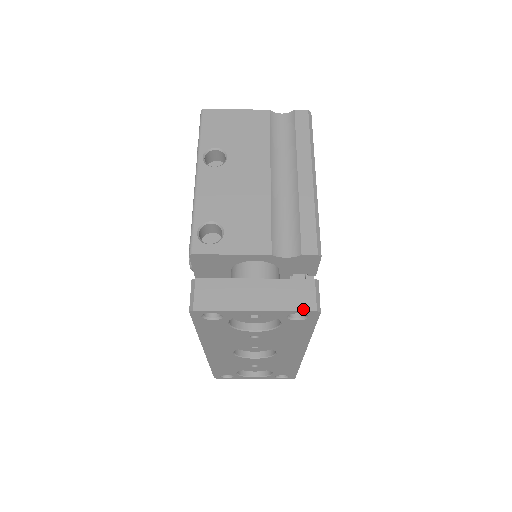
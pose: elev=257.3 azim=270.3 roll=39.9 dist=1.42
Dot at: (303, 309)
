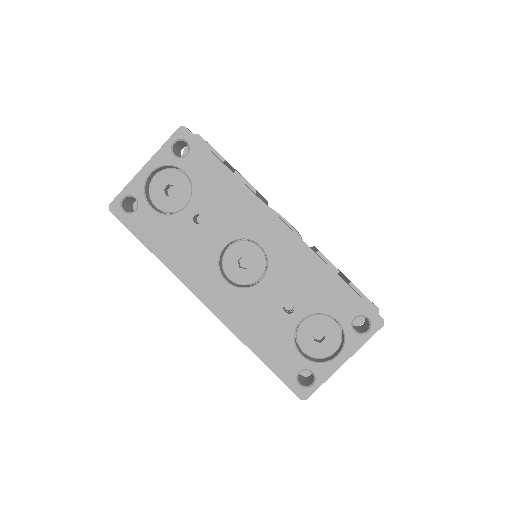
Dot at: (172, 136)
